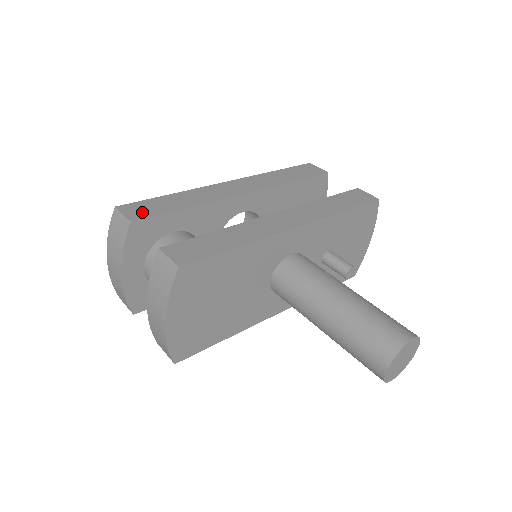
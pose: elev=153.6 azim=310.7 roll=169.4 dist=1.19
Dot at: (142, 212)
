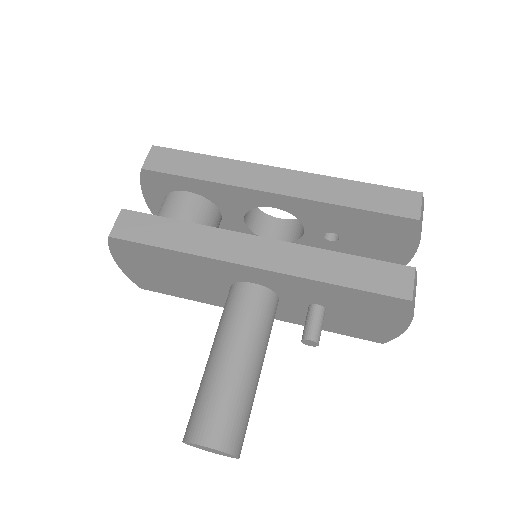
Dot at: (161, 163)
